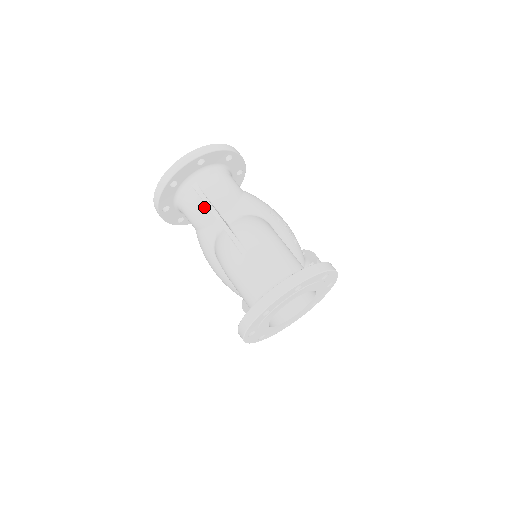
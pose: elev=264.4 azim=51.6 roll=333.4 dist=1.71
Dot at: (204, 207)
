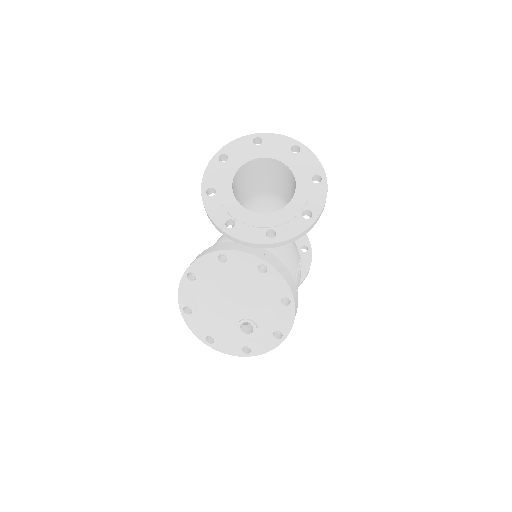
Dot at: occluded
